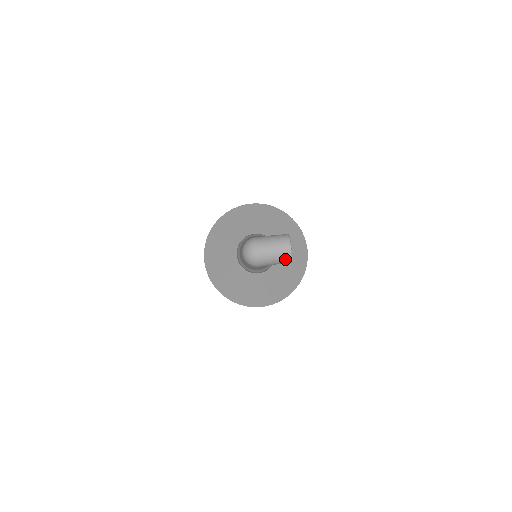
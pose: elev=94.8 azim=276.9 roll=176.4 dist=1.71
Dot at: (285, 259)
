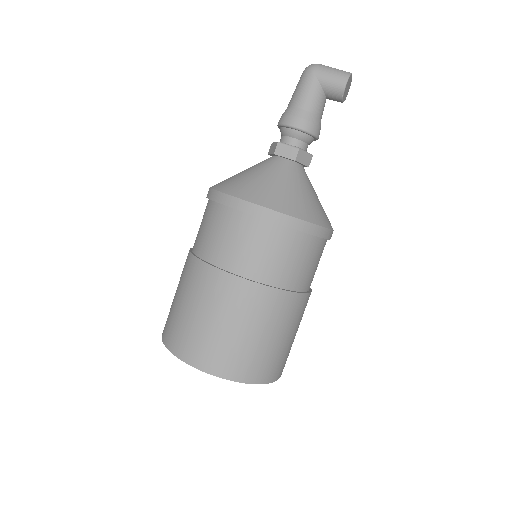
Dot at: (343, 73)
